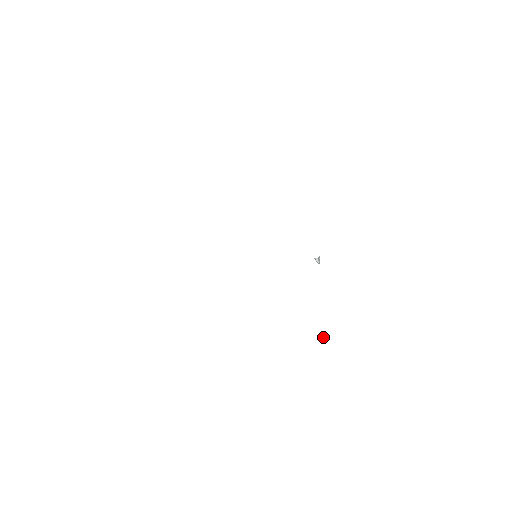
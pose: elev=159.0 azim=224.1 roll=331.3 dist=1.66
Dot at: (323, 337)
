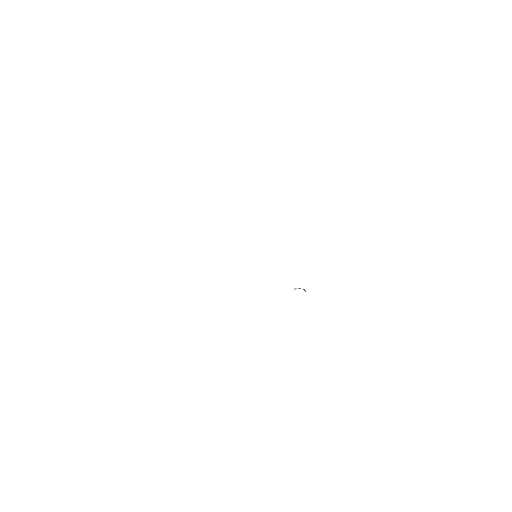
Dot at: occluded
